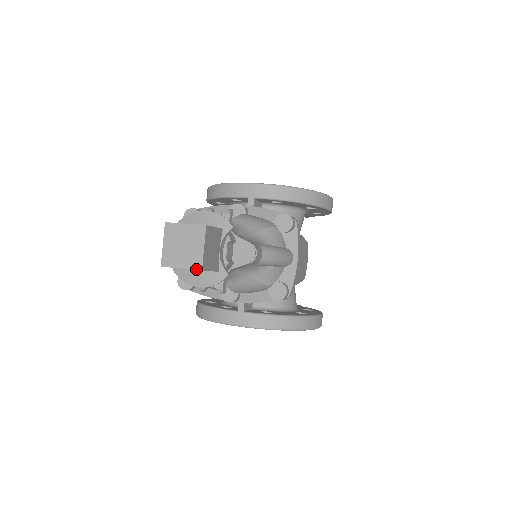
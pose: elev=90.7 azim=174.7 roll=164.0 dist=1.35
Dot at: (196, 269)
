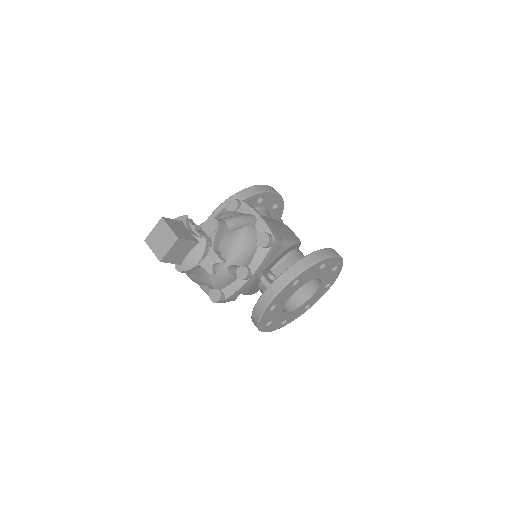
Dot at: (175, 241)
